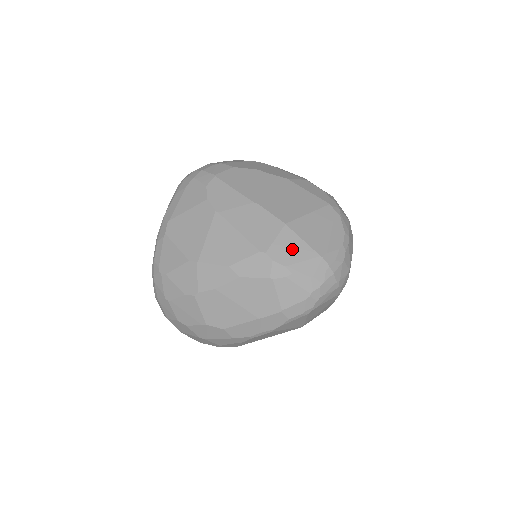
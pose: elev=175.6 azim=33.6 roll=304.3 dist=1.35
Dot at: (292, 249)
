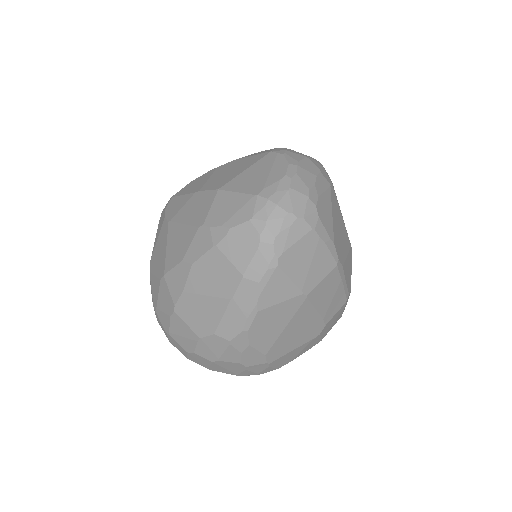
Dot at: (227, 206)
